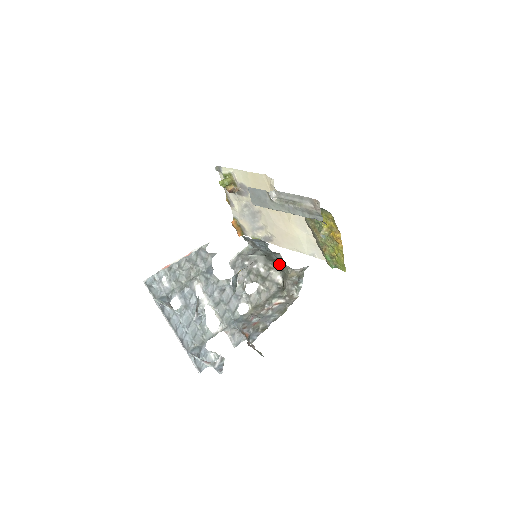
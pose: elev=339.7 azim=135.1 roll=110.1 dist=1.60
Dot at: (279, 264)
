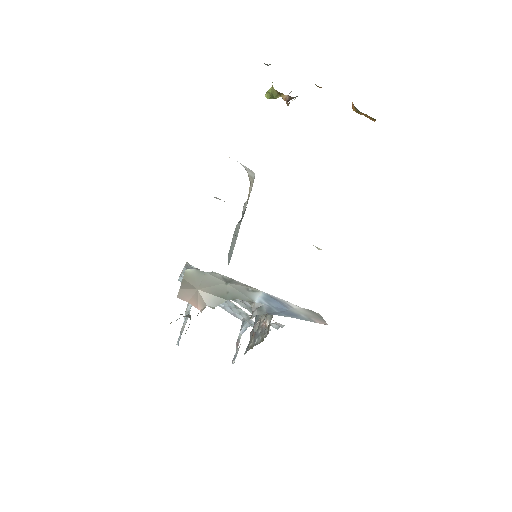
Dot at: (239, 296)
